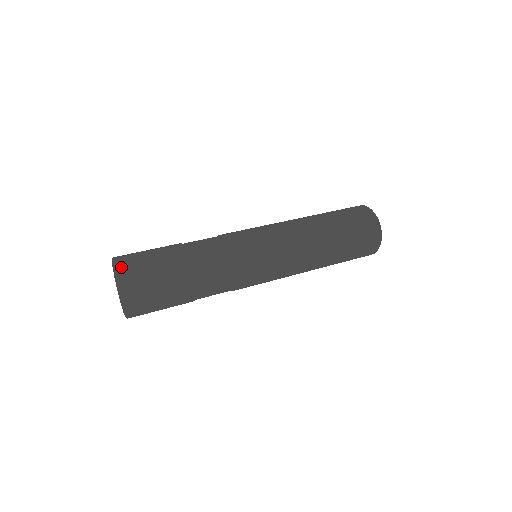
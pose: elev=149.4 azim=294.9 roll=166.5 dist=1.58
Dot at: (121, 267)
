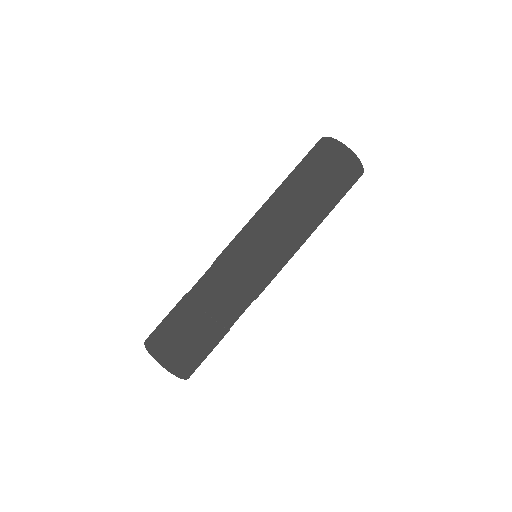
Dot at: (159, 358)
